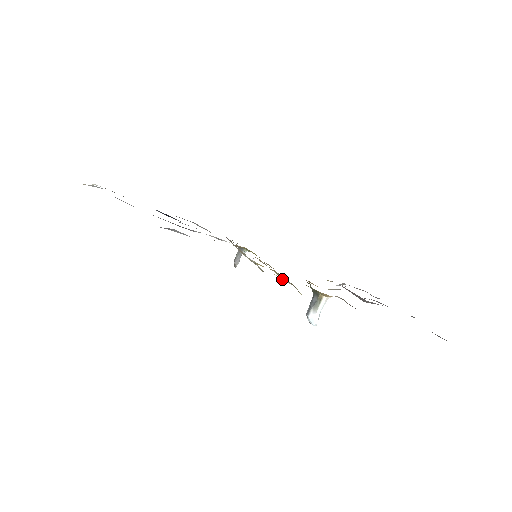
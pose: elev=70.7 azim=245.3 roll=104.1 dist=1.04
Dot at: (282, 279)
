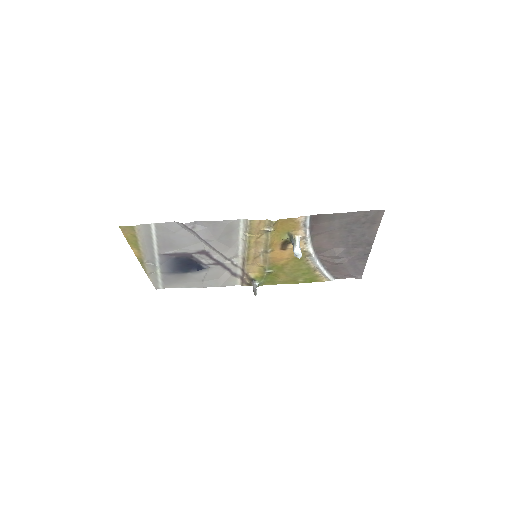
Dot at: (264, 229)
